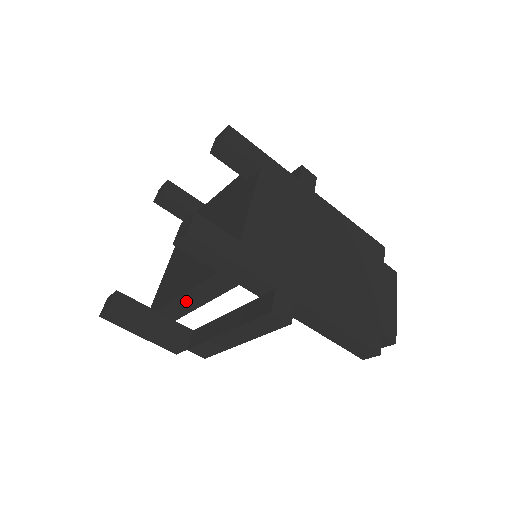
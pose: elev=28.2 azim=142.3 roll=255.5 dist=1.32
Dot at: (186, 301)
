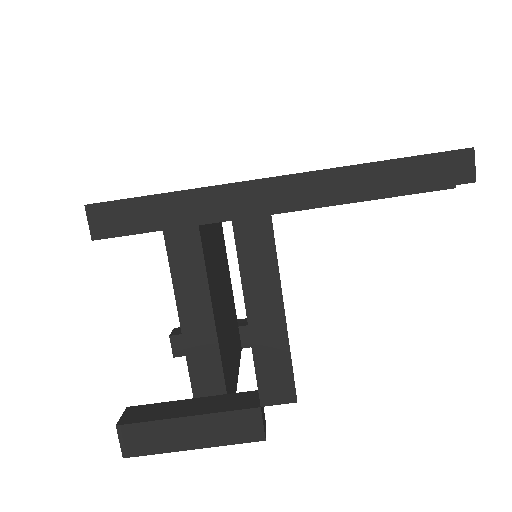
Dot at: (194, 332)
